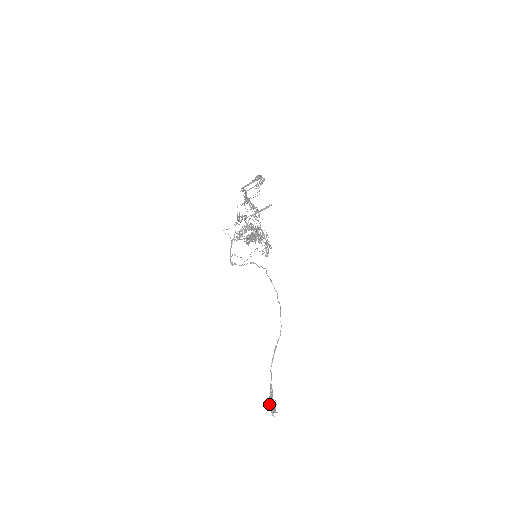
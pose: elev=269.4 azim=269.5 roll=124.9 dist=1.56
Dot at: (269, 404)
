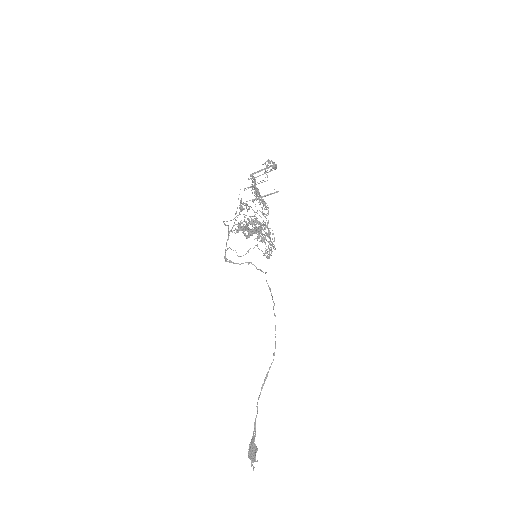
Dot at: (250, 449)
